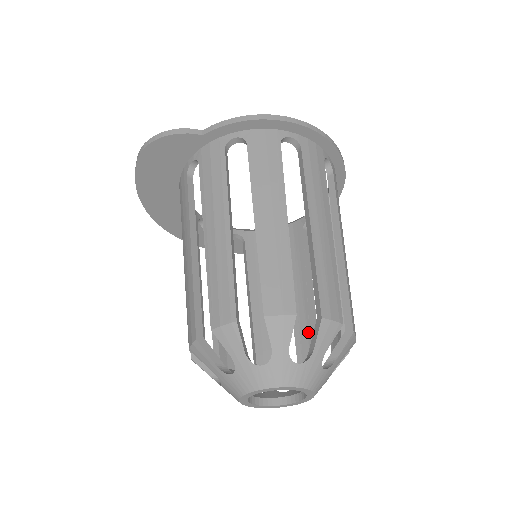
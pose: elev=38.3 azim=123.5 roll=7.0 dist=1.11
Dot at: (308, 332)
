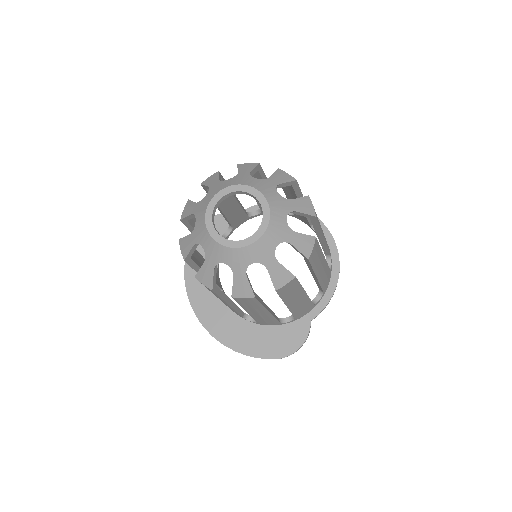
Dot at: occluded
